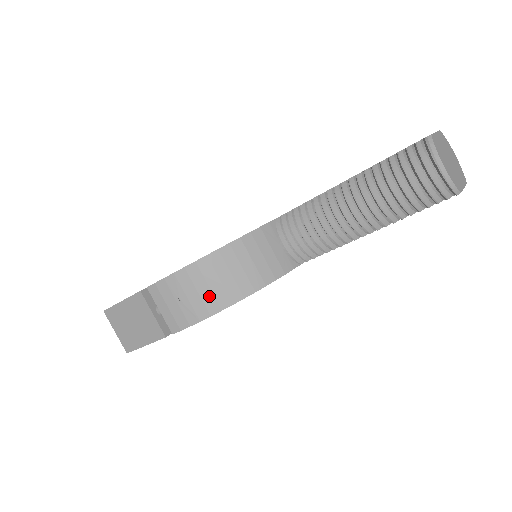
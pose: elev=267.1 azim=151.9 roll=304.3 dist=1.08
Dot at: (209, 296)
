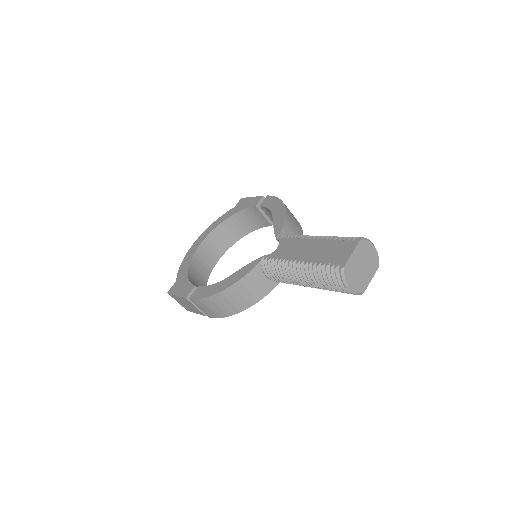
Dot at: (225, 309)
